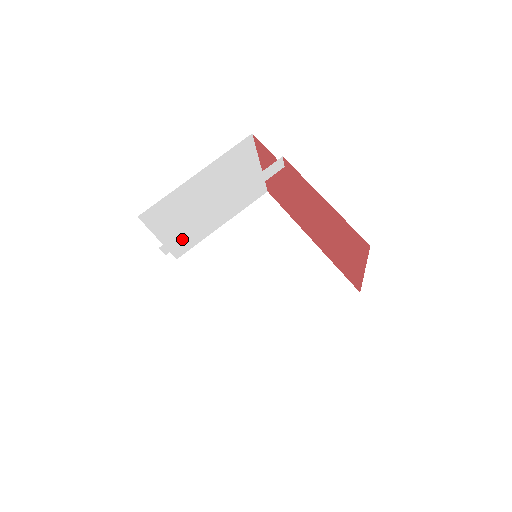
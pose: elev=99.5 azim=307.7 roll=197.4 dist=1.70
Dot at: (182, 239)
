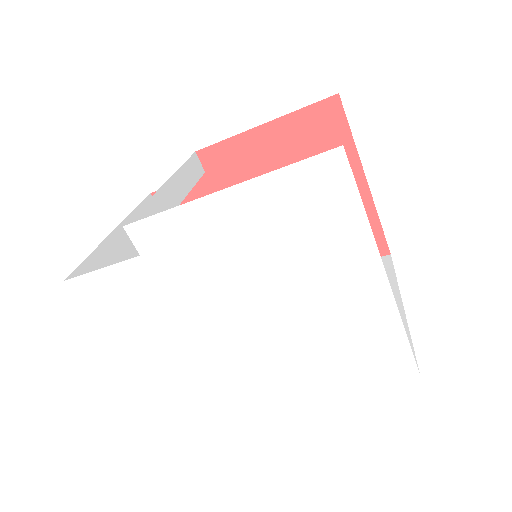
Dot at: occluded
